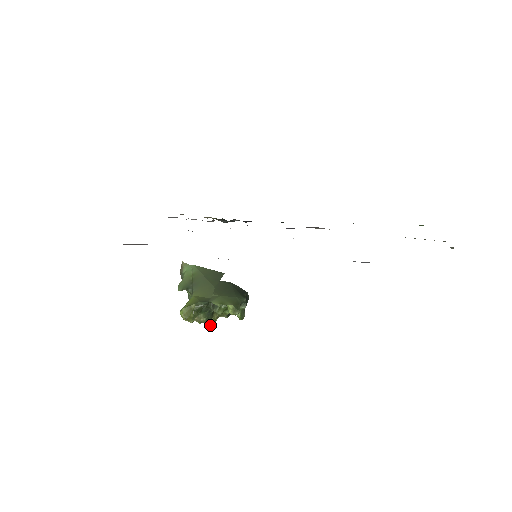
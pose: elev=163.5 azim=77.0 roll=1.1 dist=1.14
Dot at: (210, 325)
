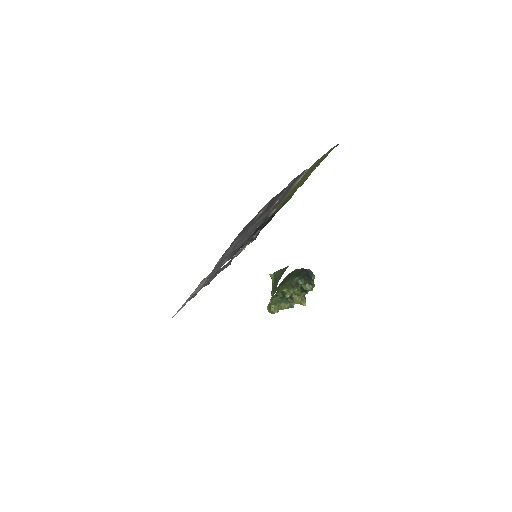
Dot at: (303, 304)
